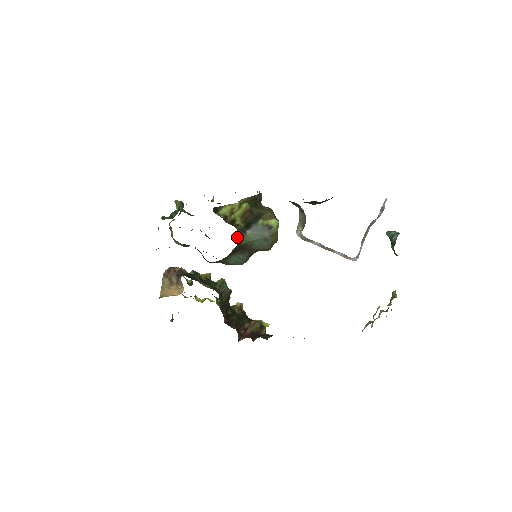
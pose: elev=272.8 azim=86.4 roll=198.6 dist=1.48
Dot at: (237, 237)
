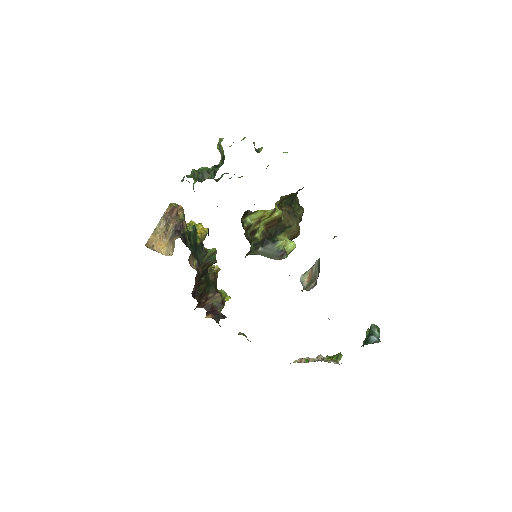
Dot at: (246, 255)
